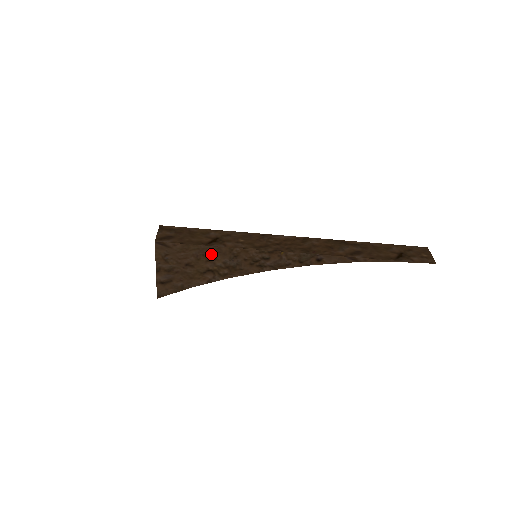
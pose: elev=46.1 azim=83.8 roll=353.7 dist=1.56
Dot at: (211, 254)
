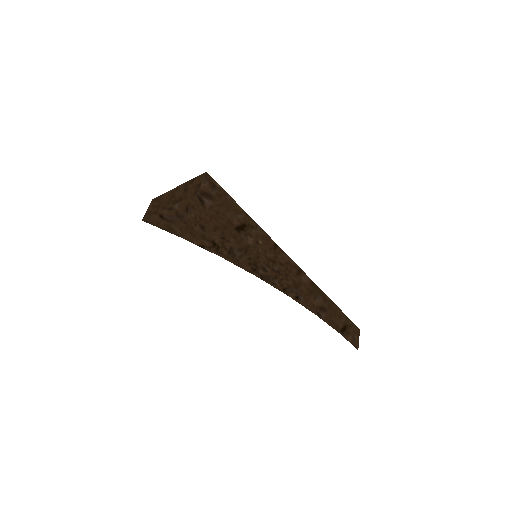
Dot at: (230, 236)
